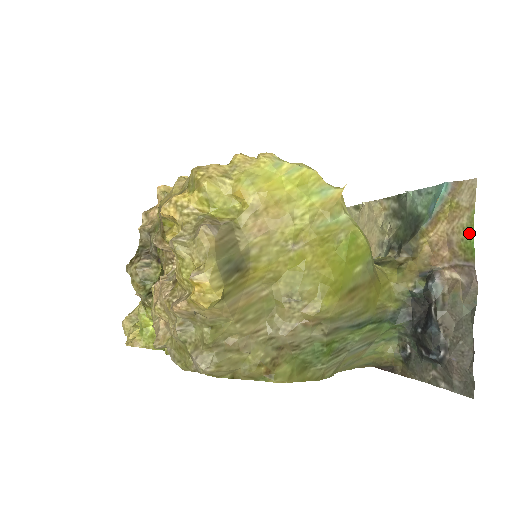
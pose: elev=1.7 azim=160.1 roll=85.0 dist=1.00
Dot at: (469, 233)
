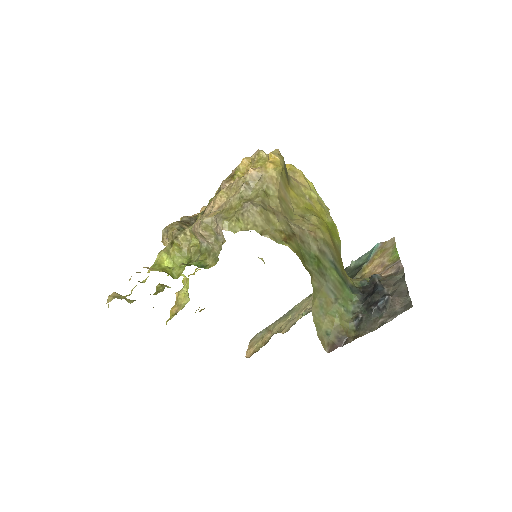
Dot at: (394, 251)
